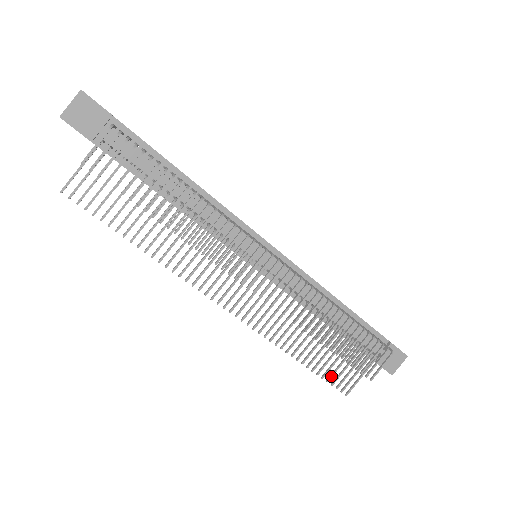
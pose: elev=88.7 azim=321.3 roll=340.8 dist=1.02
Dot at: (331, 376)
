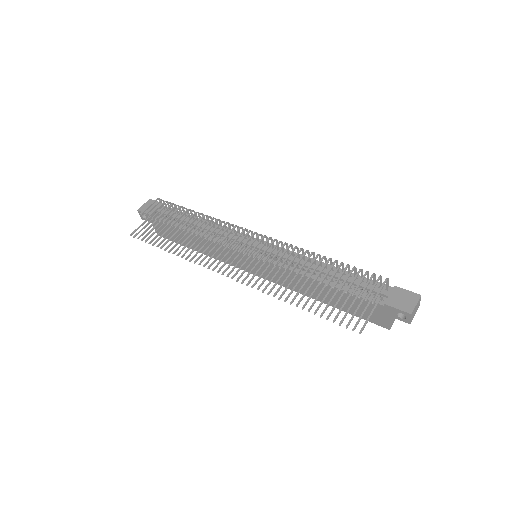
Dot at: (336, 316)
